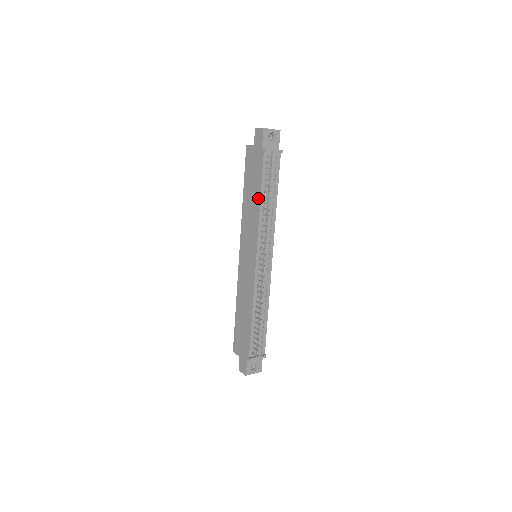
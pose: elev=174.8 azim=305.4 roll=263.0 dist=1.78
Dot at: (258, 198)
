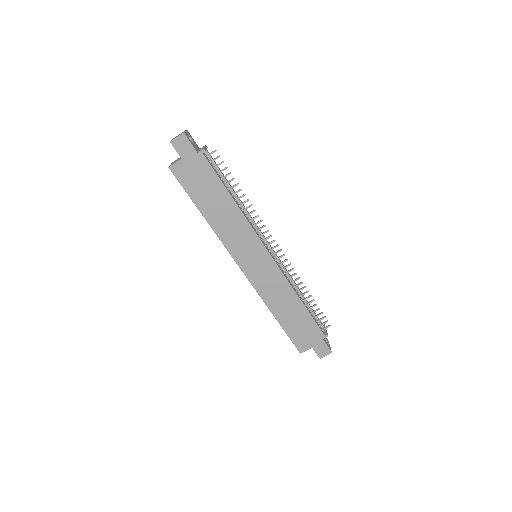
Dot at: (229, 200)
